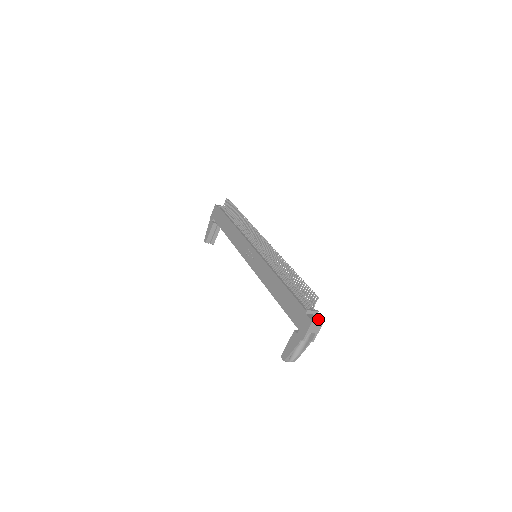
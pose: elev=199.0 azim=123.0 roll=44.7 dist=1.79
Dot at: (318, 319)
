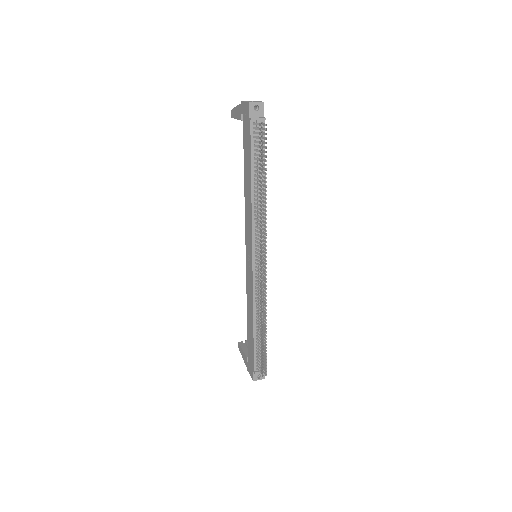
Dot at: occluded
